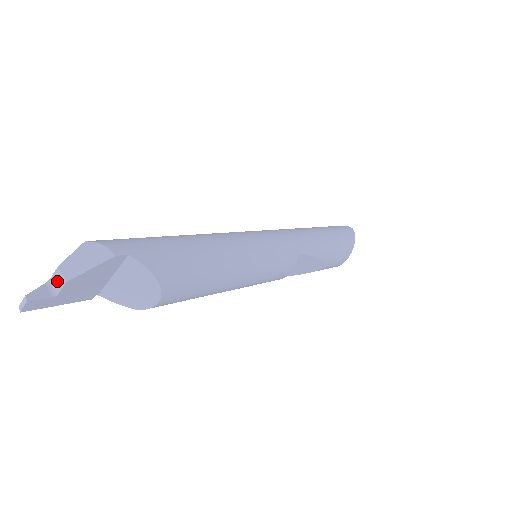
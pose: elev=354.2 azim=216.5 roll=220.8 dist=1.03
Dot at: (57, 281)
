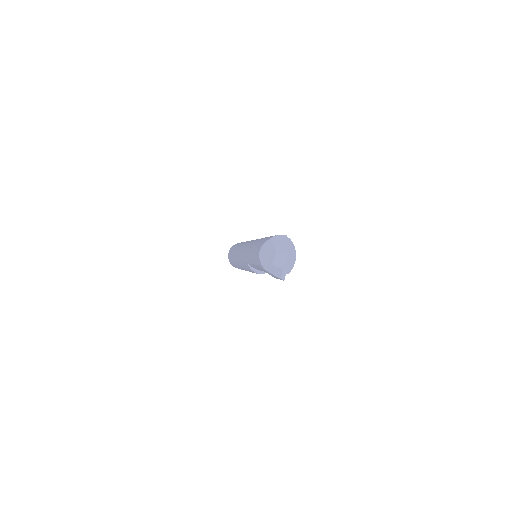
Dot at: (279, 260)
